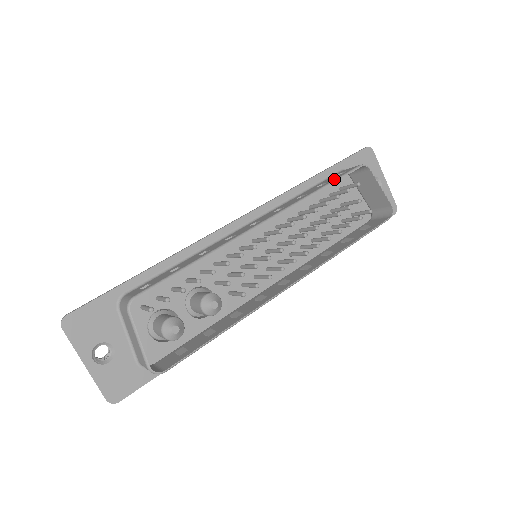
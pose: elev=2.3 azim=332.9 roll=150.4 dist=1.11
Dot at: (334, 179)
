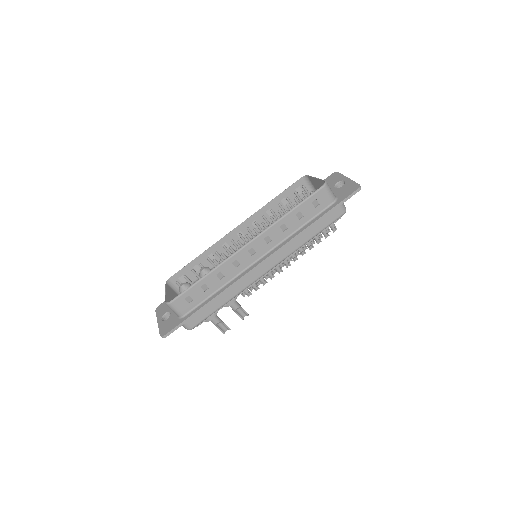
Dot at: (283, 193)
